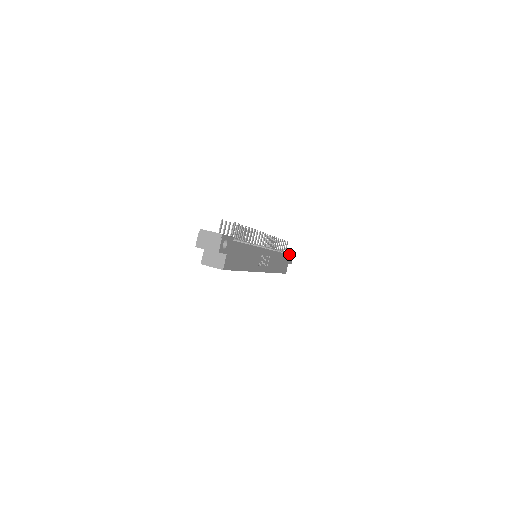
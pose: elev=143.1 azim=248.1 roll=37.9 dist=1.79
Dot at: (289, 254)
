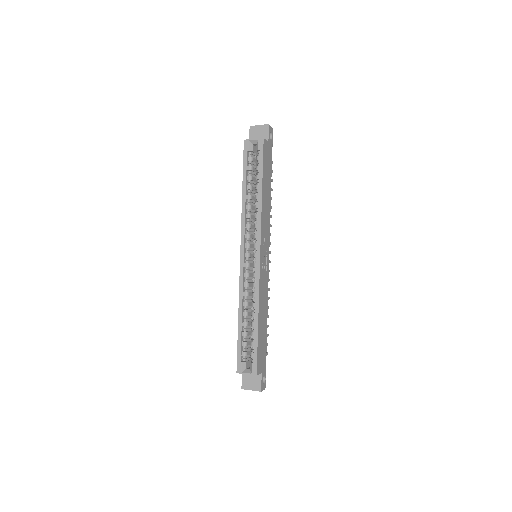
Dot at: (265, 367)
